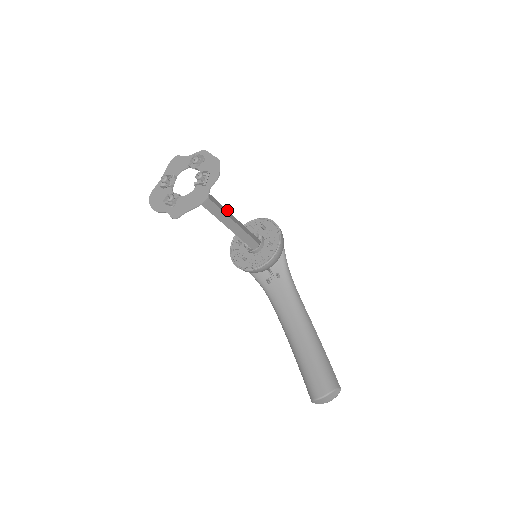
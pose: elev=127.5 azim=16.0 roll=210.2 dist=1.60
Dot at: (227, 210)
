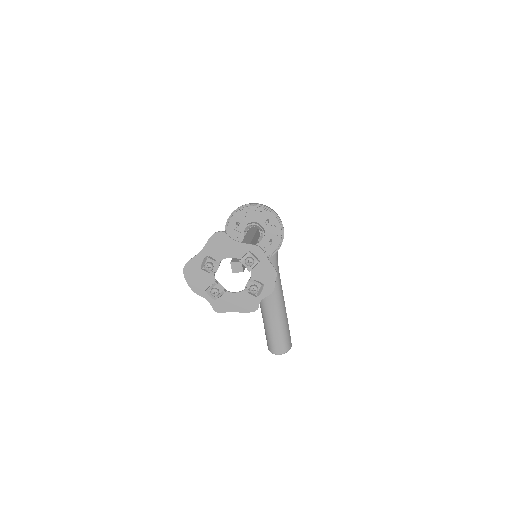
Dot at: occluded
